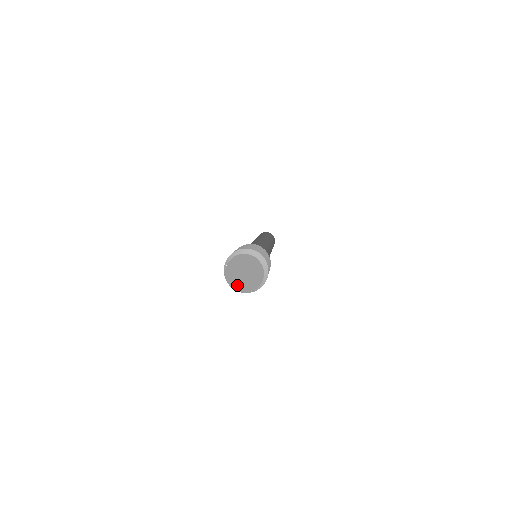
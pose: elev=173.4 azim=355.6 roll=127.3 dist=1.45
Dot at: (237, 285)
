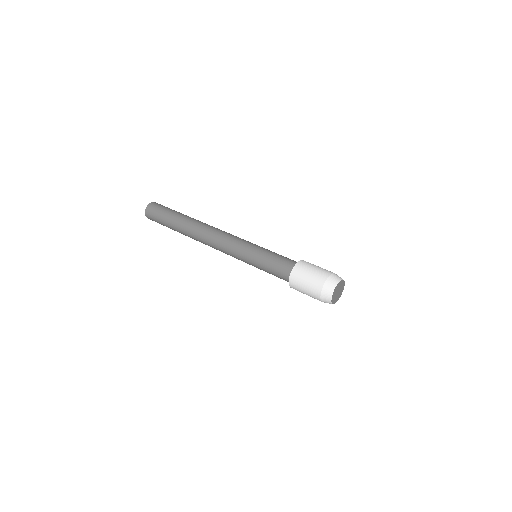
Dot at: (338, 299)
